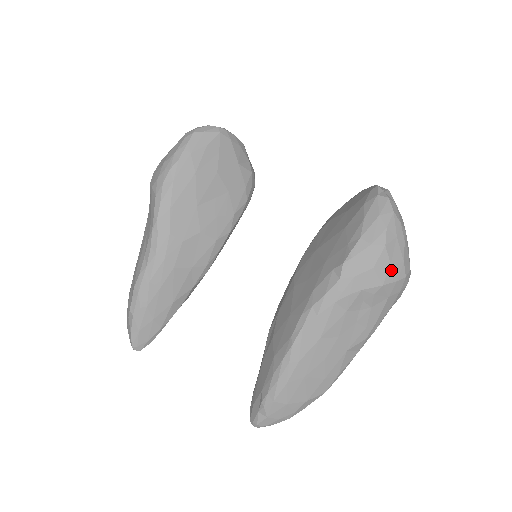
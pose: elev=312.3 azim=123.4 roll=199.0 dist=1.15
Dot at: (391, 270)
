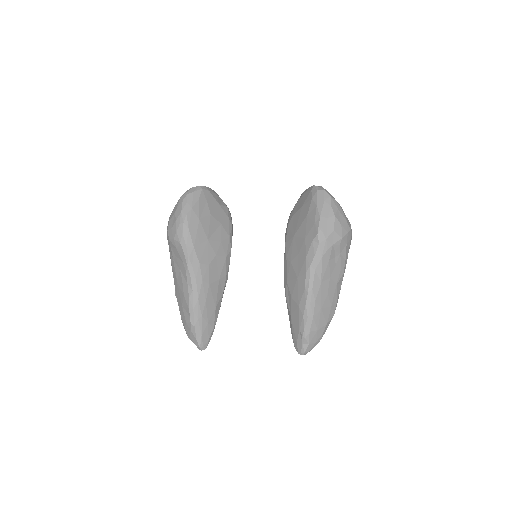
Dot at: (343, 228)
